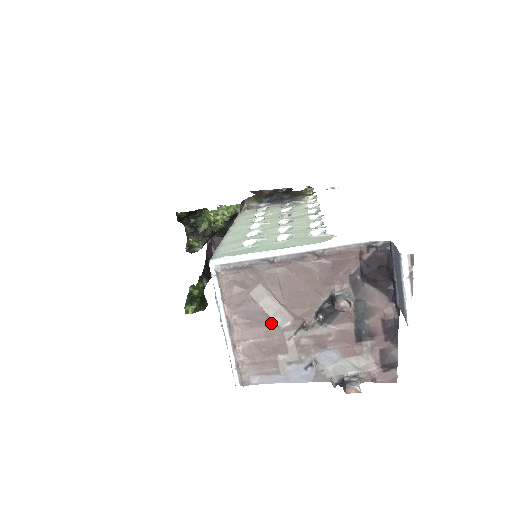
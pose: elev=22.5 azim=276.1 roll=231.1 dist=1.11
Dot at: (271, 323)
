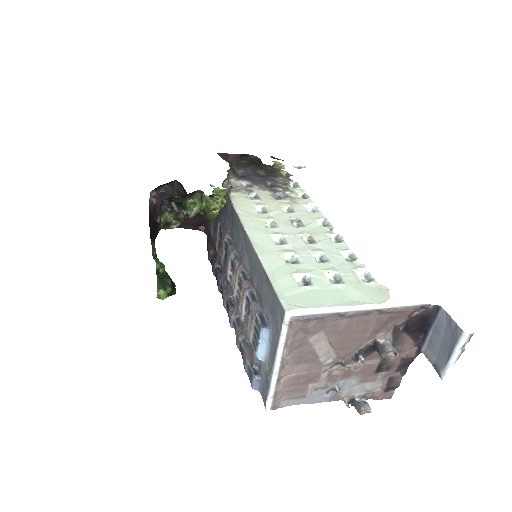
Dot at: (316, 360)
